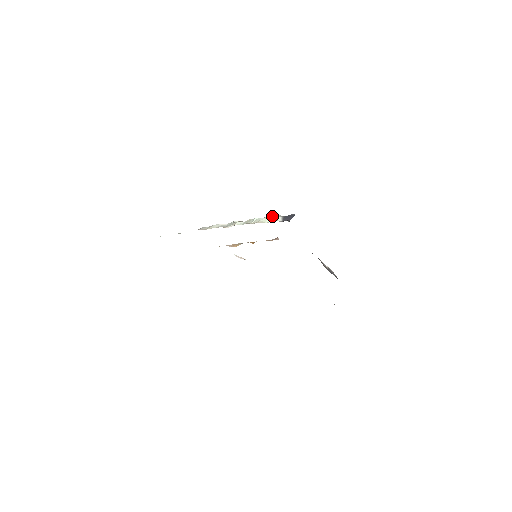
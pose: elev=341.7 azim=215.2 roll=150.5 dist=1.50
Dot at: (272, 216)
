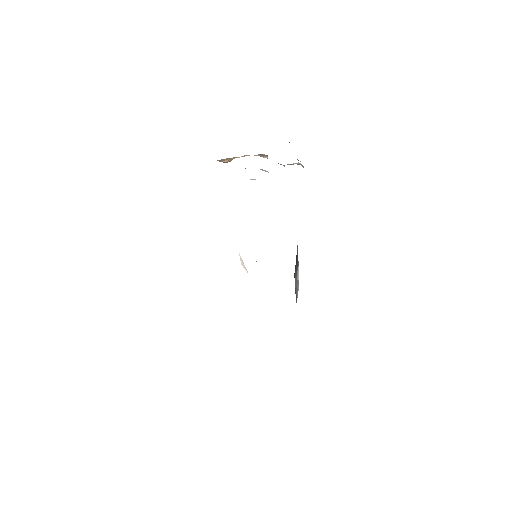
Dot at: occluded
